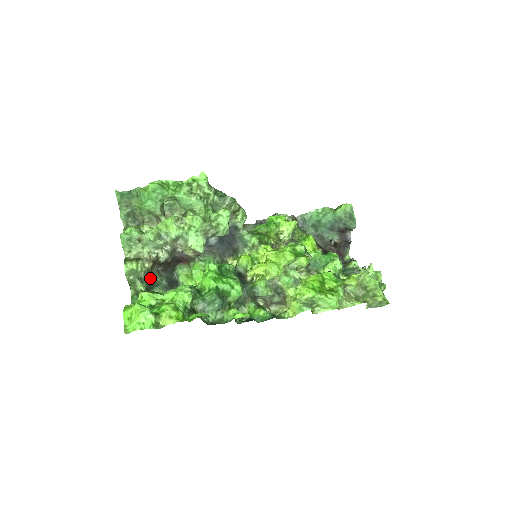
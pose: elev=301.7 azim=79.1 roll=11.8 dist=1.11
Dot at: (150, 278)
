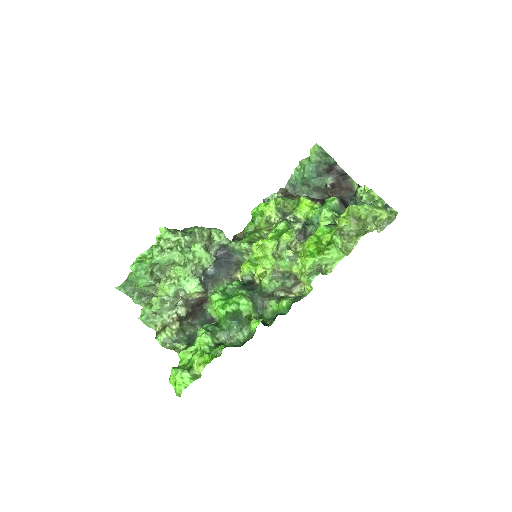
Dot at: (184, 335)
